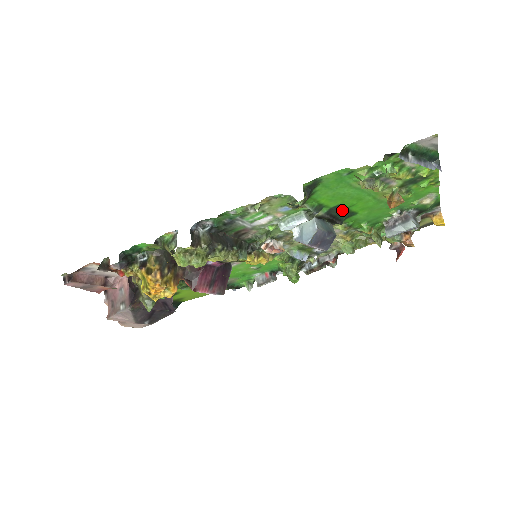
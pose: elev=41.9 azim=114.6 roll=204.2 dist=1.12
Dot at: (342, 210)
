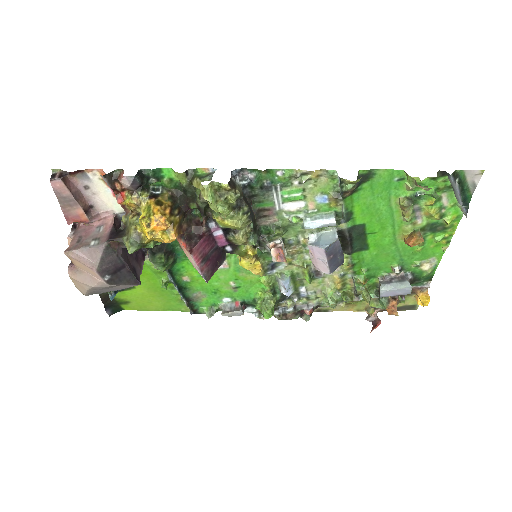
Dot at: (361, 235)
